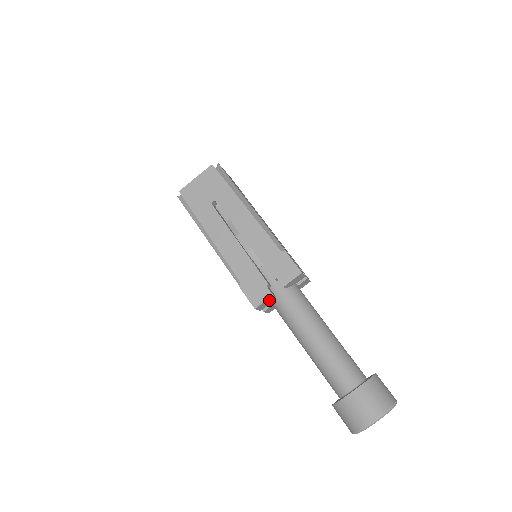
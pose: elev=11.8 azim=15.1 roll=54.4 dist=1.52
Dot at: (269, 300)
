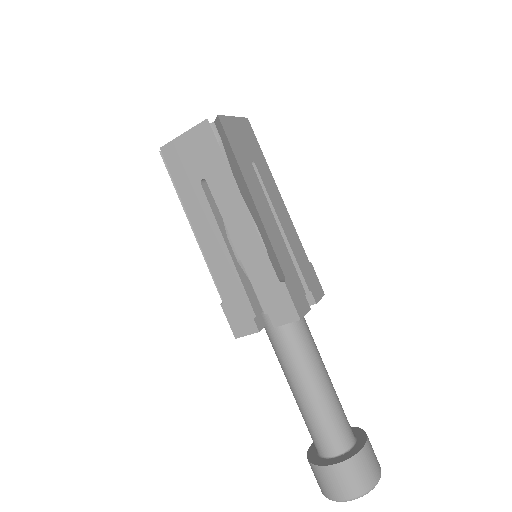
Dot at: occluded
